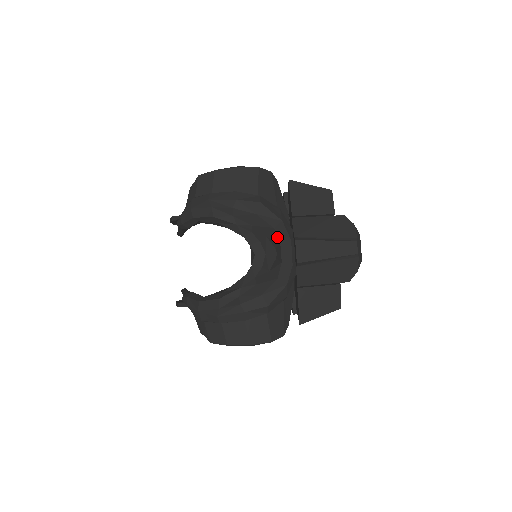
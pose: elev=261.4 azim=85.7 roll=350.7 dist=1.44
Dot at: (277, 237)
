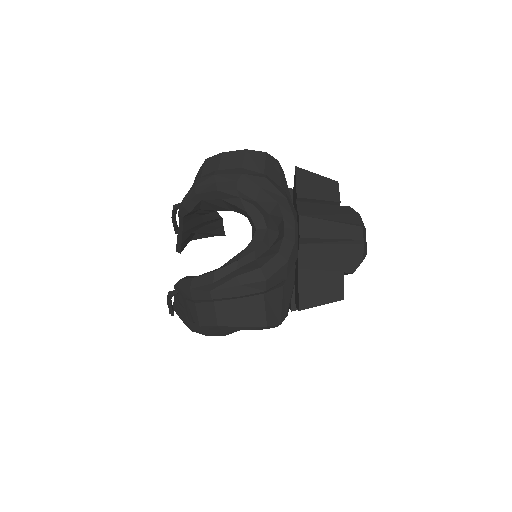
Dot at: (280, 212)
